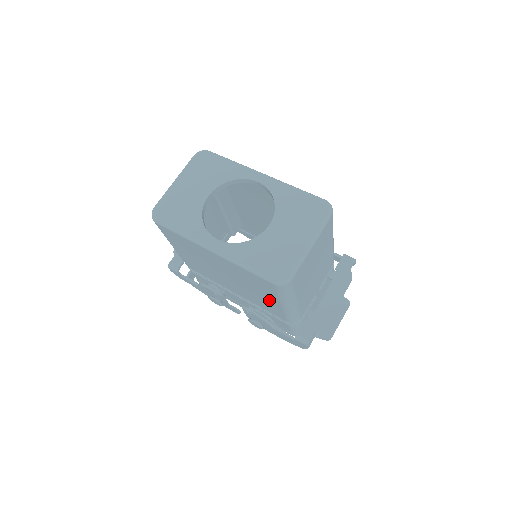
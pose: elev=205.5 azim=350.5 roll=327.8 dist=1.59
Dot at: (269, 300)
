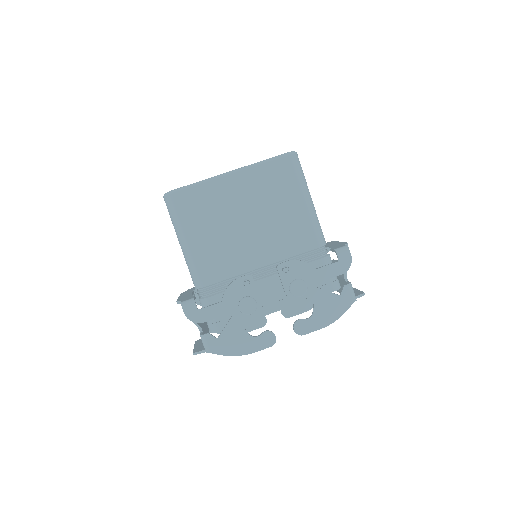
Dot at: (293, 211)
